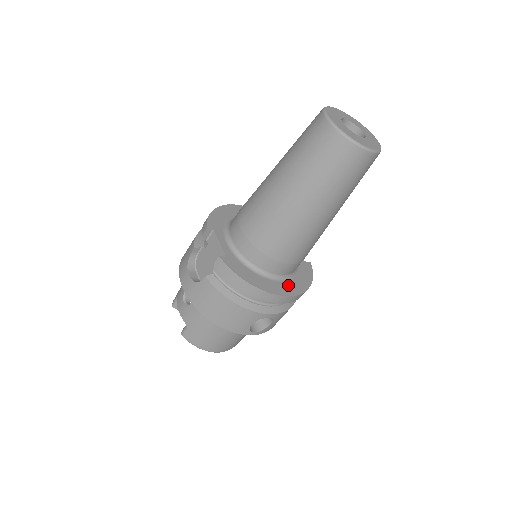
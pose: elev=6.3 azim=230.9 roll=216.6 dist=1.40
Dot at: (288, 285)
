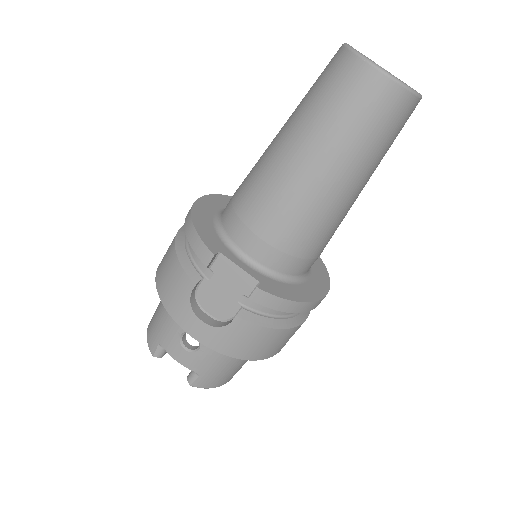
Dot at: (317, 277)
